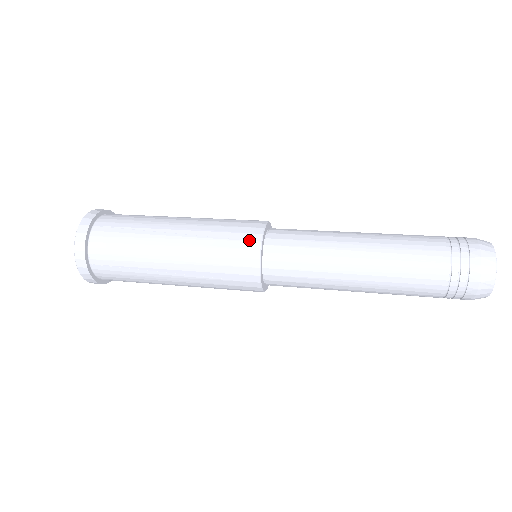
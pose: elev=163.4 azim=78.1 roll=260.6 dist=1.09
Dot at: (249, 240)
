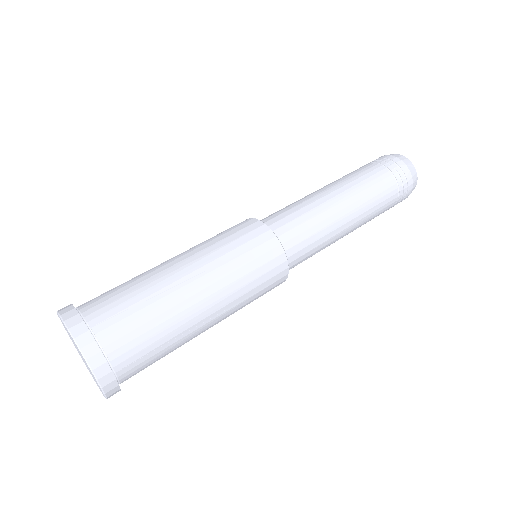
Dot at: (266, 241)
